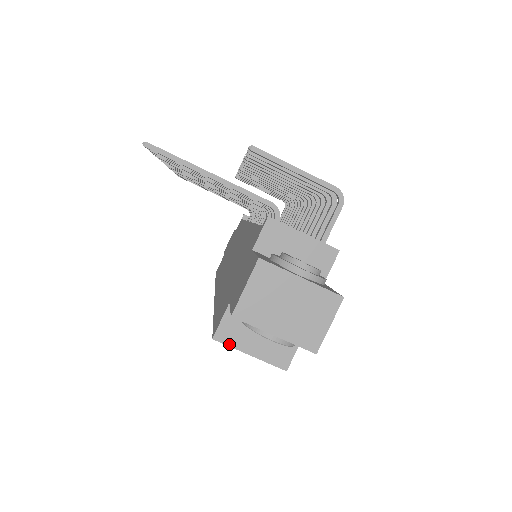
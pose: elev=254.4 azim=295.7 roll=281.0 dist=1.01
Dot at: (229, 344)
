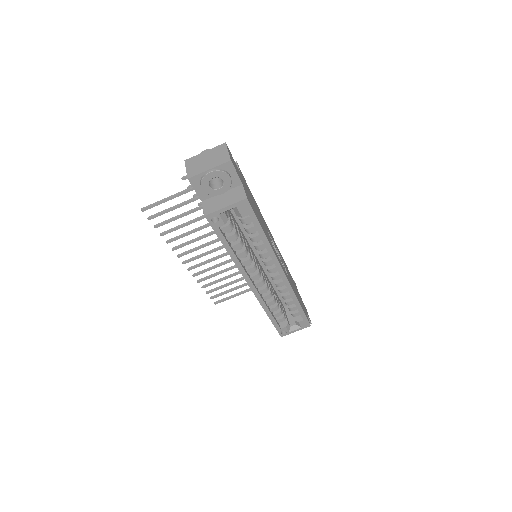
Dot at: (213, 211)
